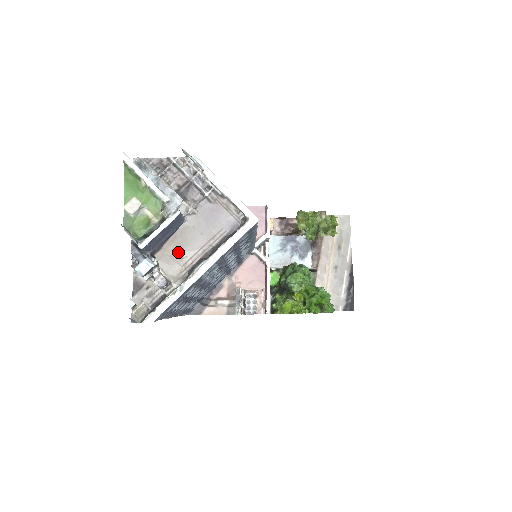
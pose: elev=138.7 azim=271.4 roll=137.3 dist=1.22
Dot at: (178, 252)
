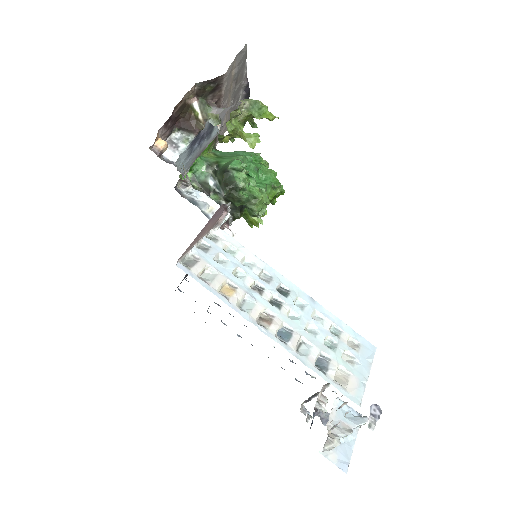
Dot at: occluded
